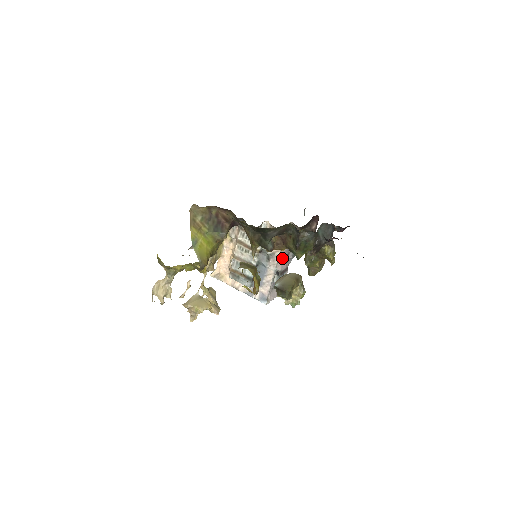
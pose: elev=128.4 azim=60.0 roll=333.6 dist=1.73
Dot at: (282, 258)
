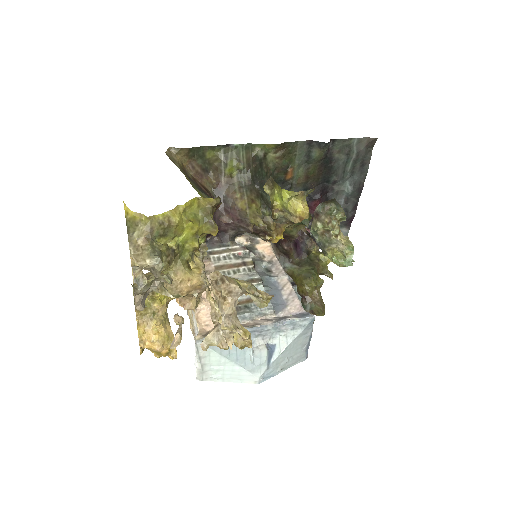
Dot at: occluded
